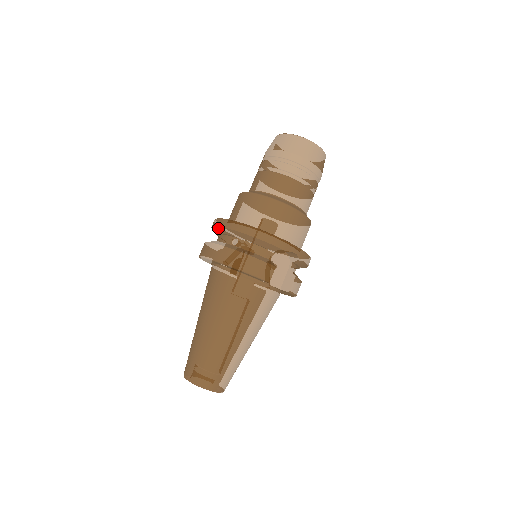
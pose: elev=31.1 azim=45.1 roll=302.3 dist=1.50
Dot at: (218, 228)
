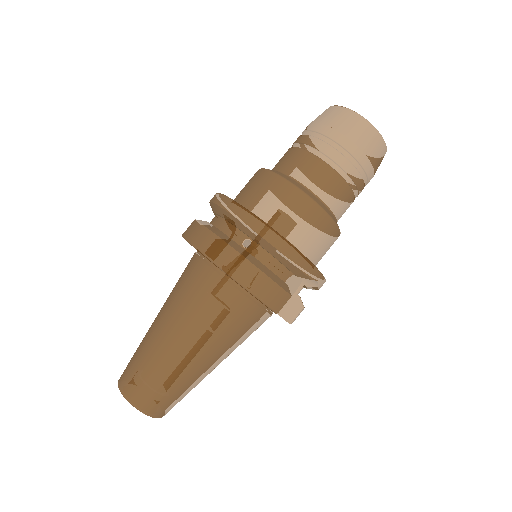
Dot at: (227, 214)
